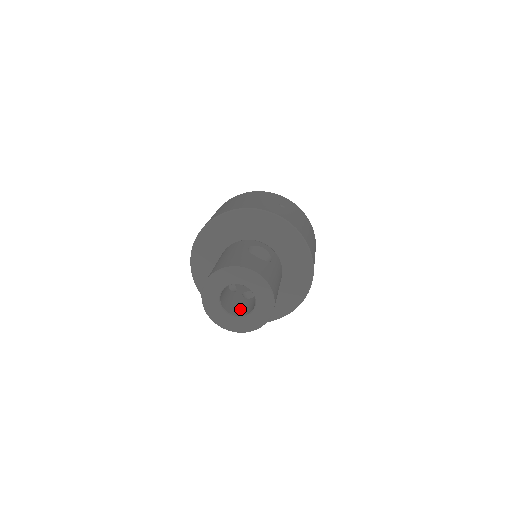
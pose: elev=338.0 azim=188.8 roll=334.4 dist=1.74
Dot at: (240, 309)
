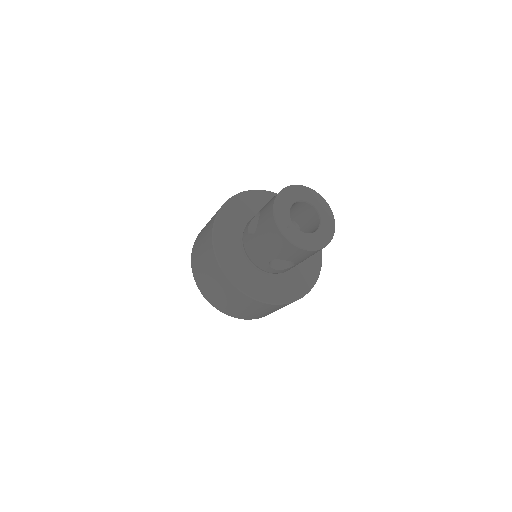
Dot at: occluded
